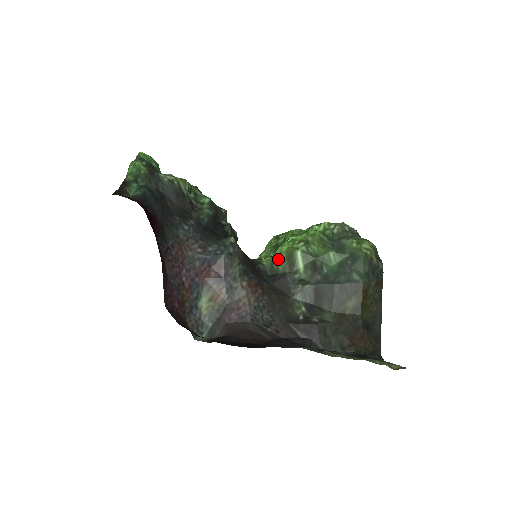
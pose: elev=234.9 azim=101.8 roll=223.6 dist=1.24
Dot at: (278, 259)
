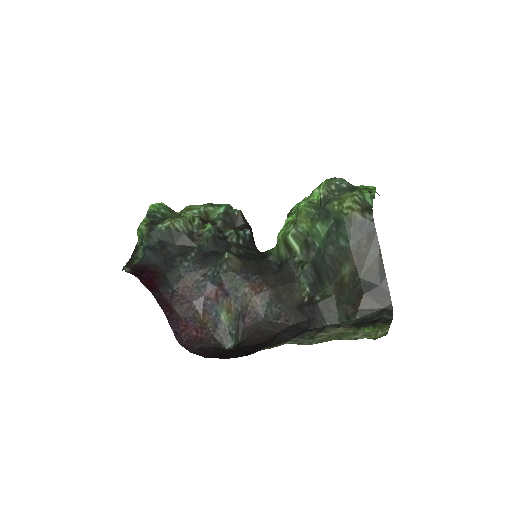
Dot at: (280, 247)
